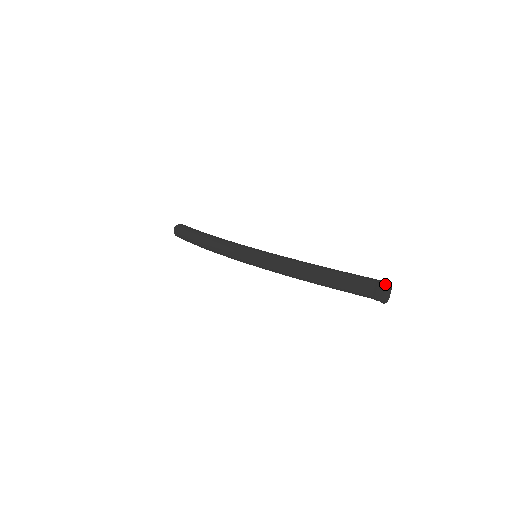
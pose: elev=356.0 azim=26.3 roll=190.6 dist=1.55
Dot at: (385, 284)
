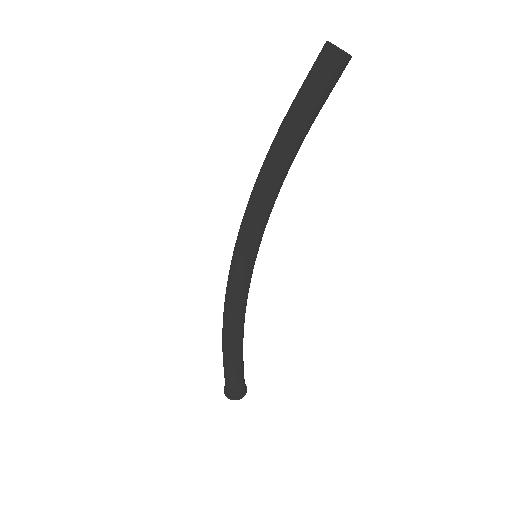
Dot at: (227, 397)
